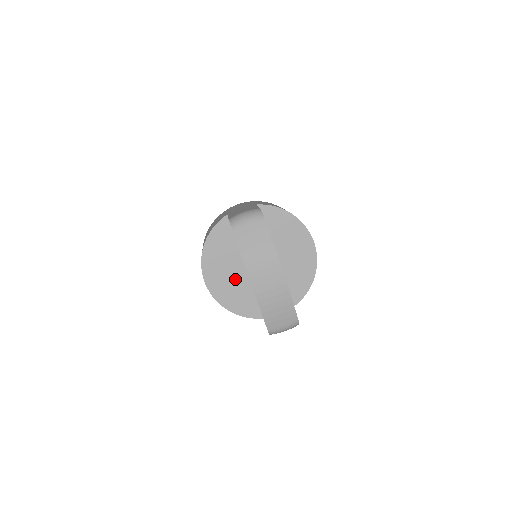
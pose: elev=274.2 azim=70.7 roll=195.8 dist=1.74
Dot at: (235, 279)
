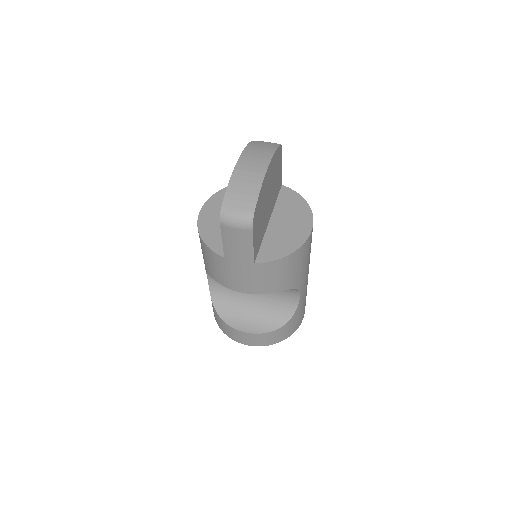
Dot at: occluded
